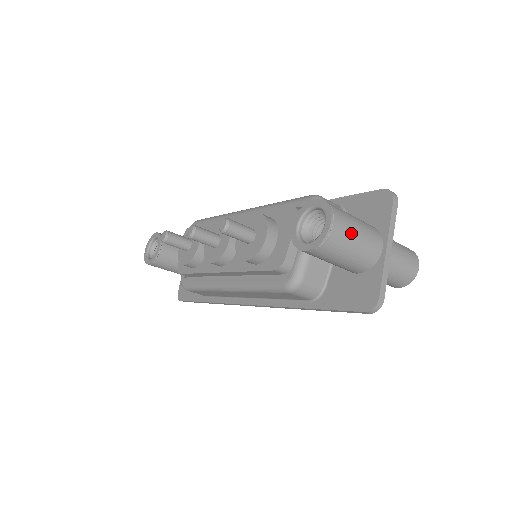
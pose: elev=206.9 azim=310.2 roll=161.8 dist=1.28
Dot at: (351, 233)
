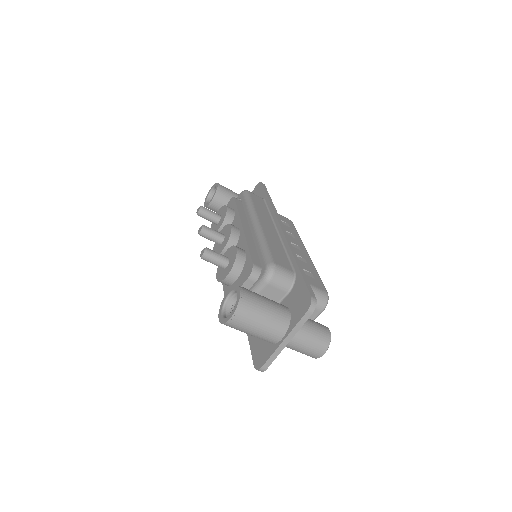
Dot at: (251, 325)
